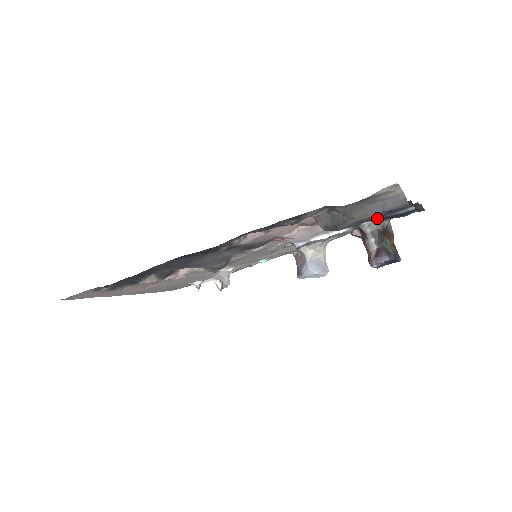
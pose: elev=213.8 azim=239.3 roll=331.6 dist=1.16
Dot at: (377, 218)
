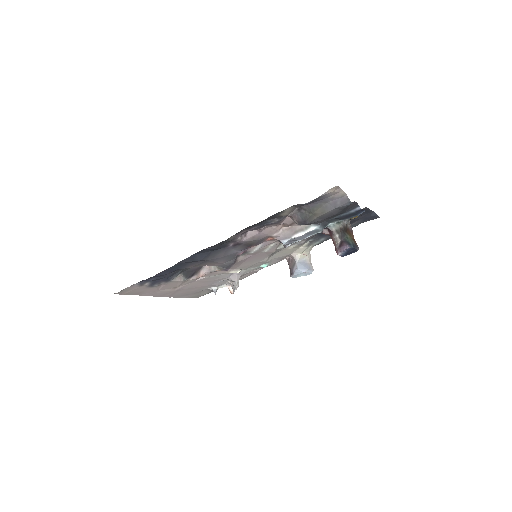
Dot at: (336, 218)
